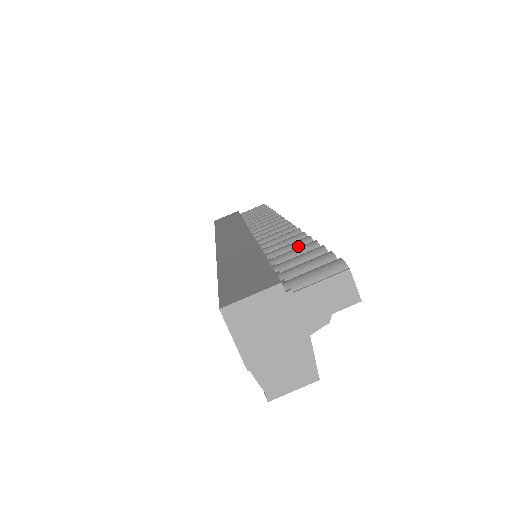
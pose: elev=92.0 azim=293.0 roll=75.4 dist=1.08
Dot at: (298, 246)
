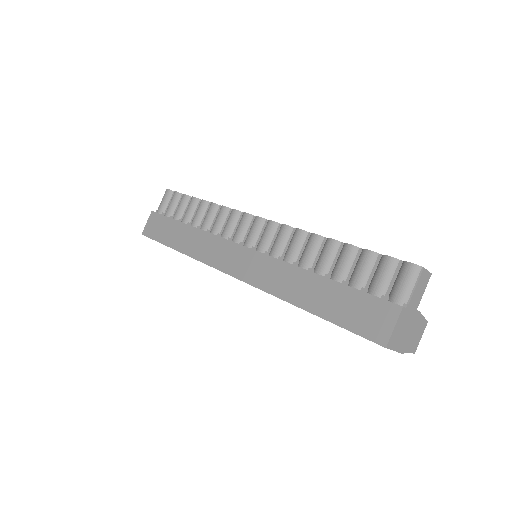
Dot at: (334, 253)
